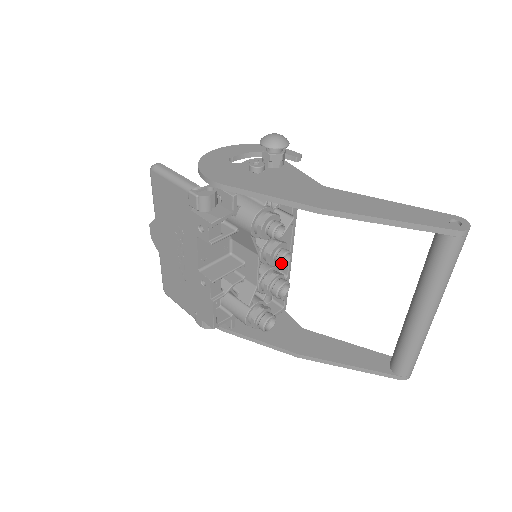
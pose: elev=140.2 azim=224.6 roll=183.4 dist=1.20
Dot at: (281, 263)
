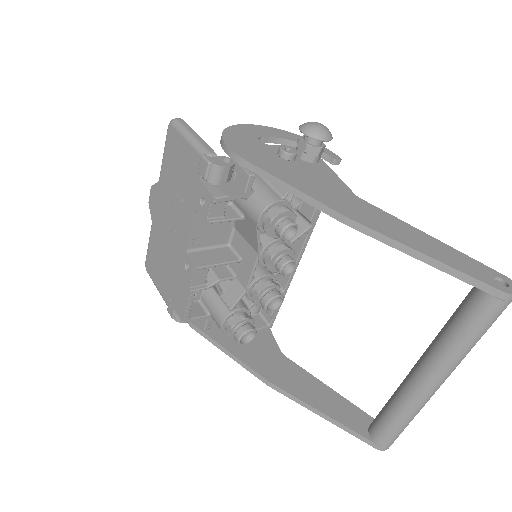
Dot at: (281, 271)
